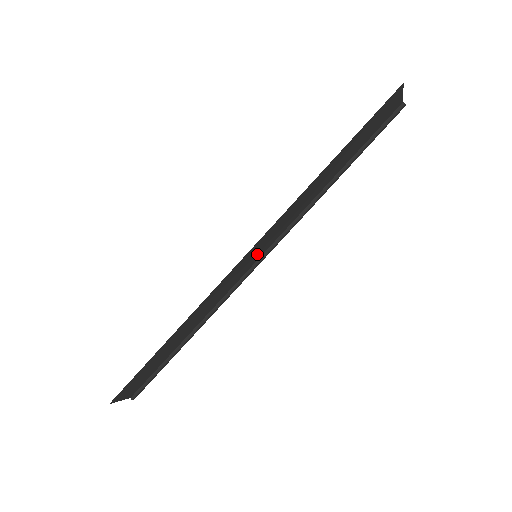
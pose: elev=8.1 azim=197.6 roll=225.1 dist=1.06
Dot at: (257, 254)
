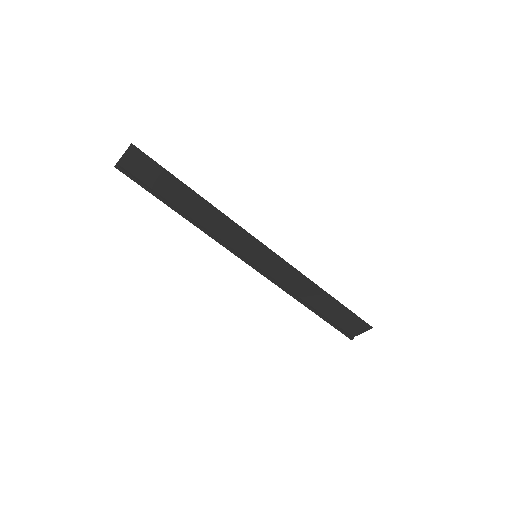
Dot at: (257, 257)
